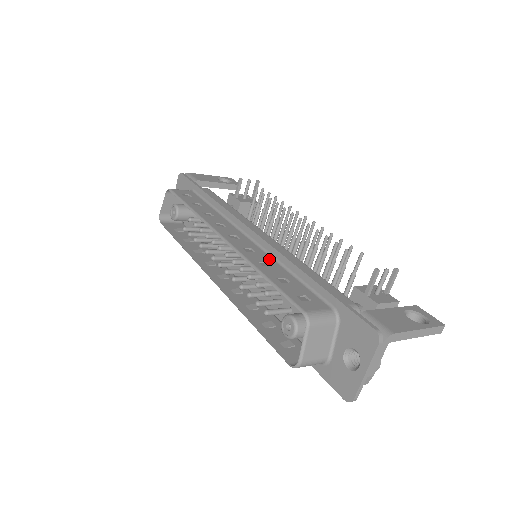
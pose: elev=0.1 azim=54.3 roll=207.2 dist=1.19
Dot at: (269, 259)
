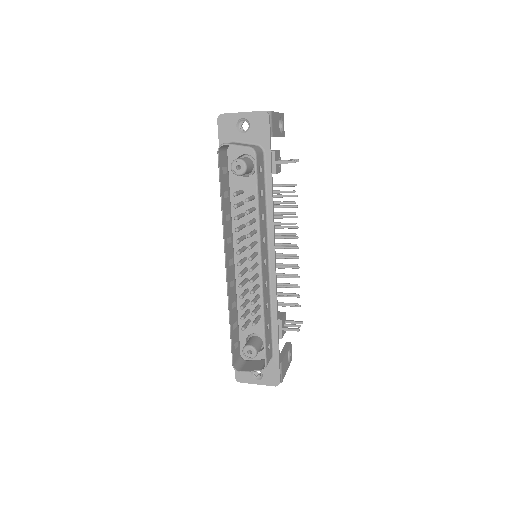
Dot at: (269, 297)
